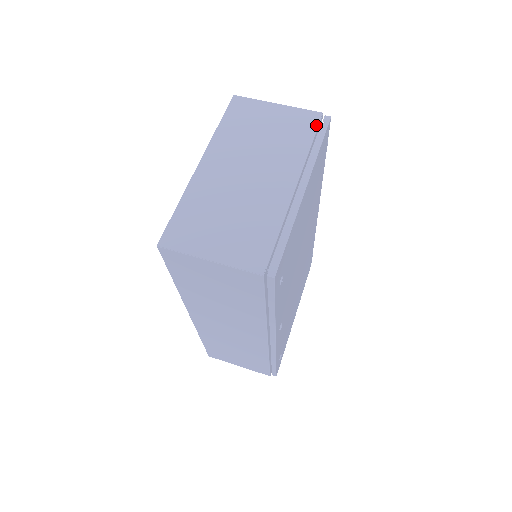
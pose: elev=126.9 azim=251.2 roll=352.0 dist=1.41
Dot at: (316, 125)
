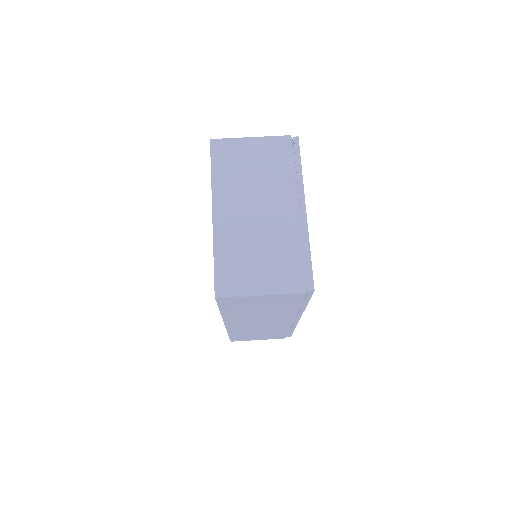
Dot at: (291, 149)
